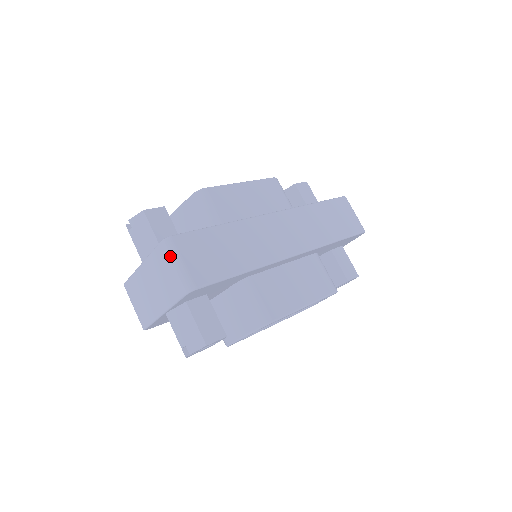
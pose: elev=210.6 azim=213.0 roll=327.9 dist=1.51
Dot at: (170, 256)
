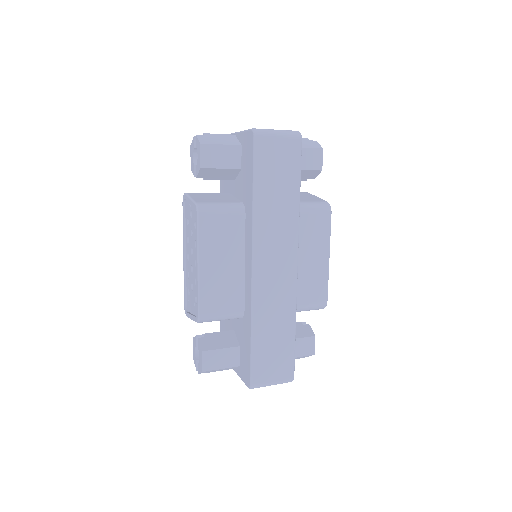
Dot at: occluded
